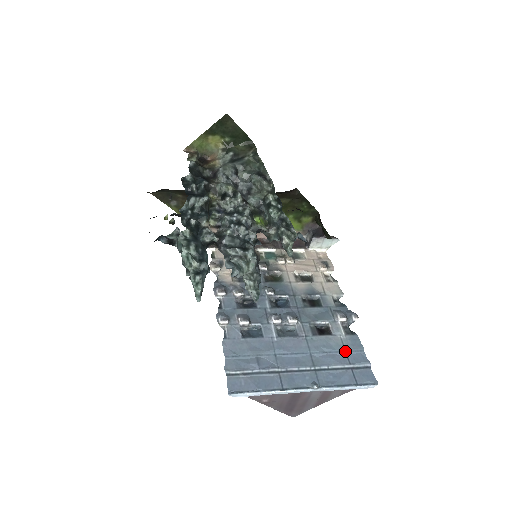
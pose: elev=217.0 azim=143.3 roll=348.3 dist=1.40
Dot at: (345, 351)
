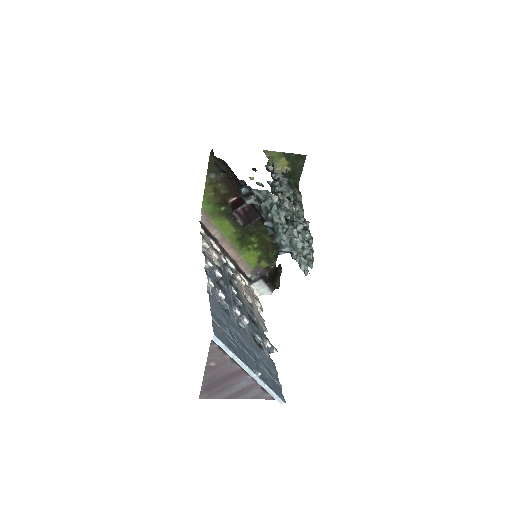
Dot at: (270, 367)
